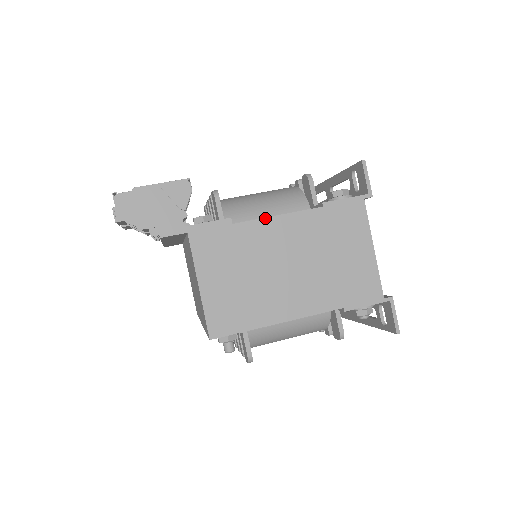
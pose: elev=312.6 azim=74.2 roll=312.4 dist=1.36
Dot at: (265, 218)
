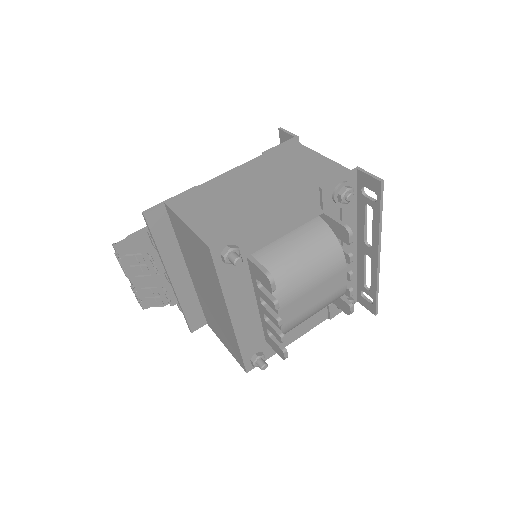
Dot at: (222, 174)
